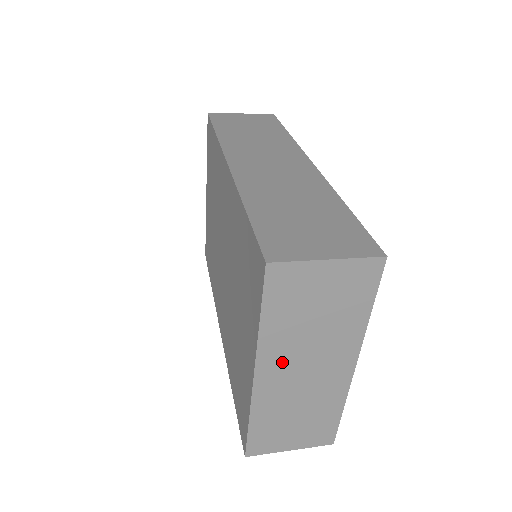
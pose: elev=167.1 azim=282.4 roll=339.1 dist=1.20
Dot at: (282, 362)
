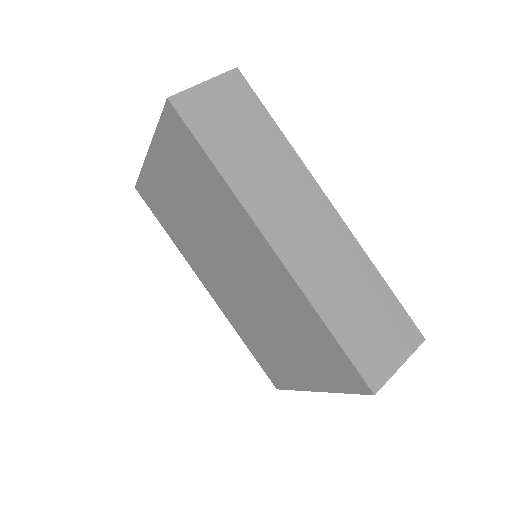
Dot at: occluded
